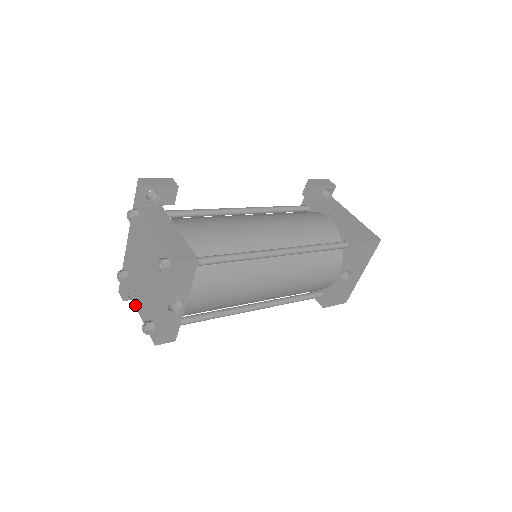
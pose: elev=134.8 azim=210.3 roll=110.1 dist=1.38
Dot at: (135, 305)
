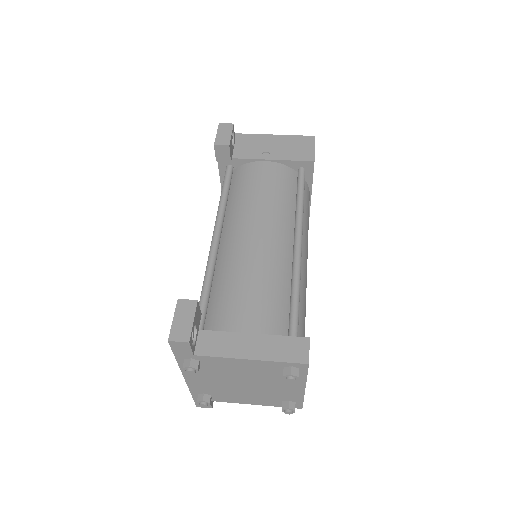
Dot at: occluded
